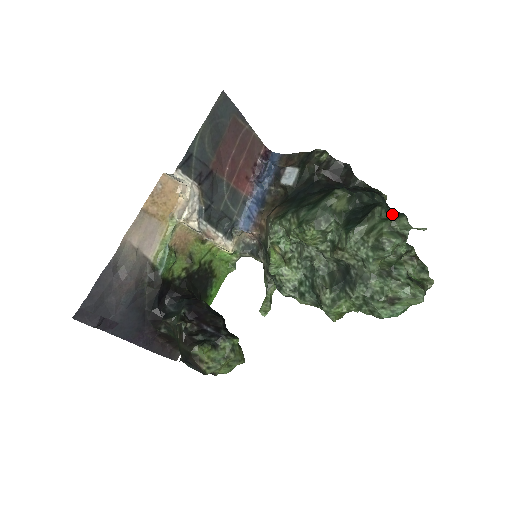
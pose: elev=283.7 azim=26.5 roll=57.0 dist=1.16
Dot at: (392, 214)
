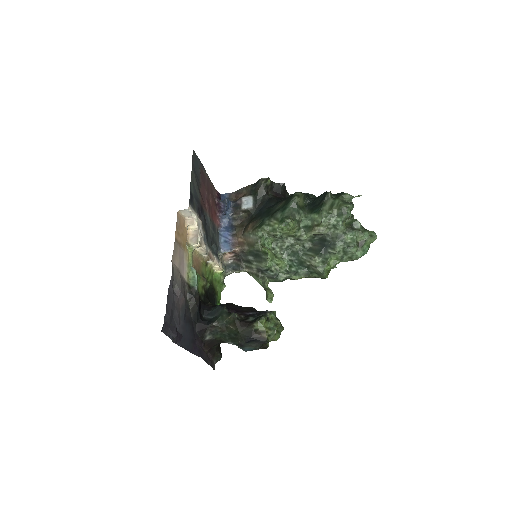
Dot at: (337, 195)
